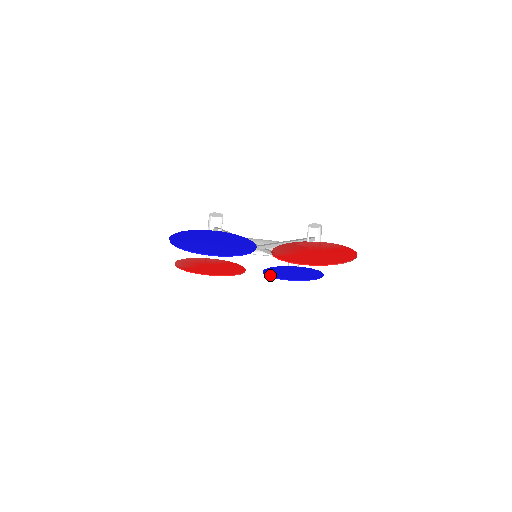
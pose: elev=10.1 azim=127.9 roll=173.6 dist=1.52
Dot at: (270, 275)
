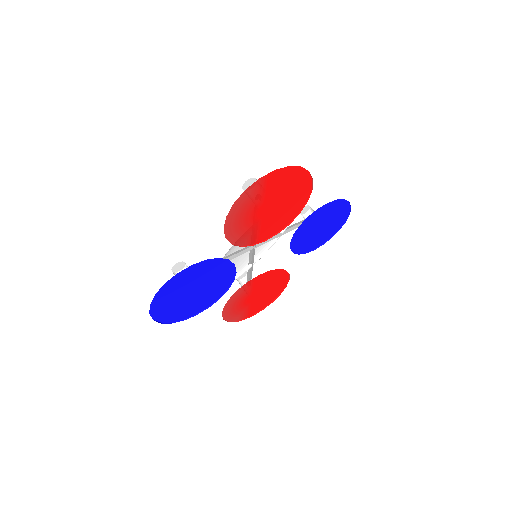
Dot at: (313, 248)
